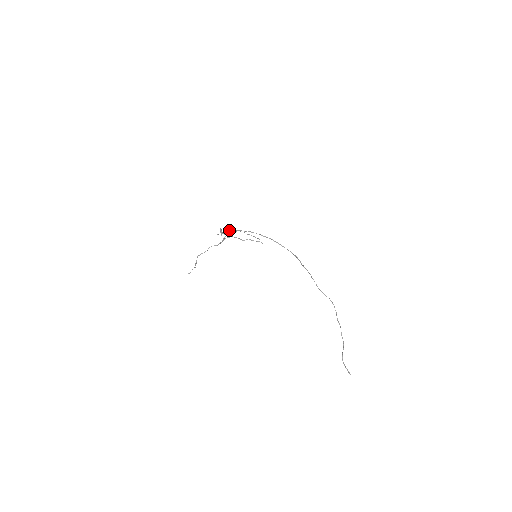
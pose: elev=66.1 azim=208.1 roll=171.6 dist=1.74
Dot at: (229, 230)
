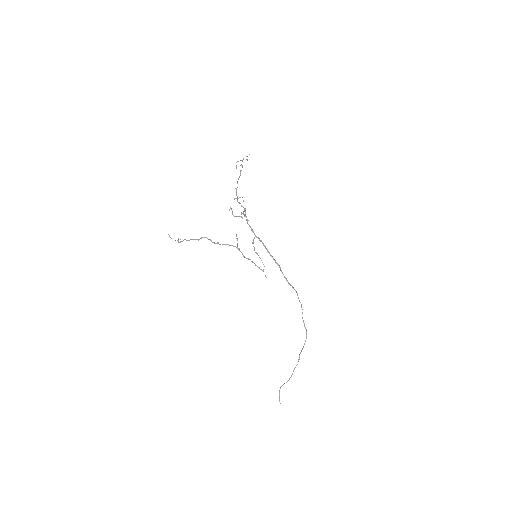
Dot at: (243, 207)
